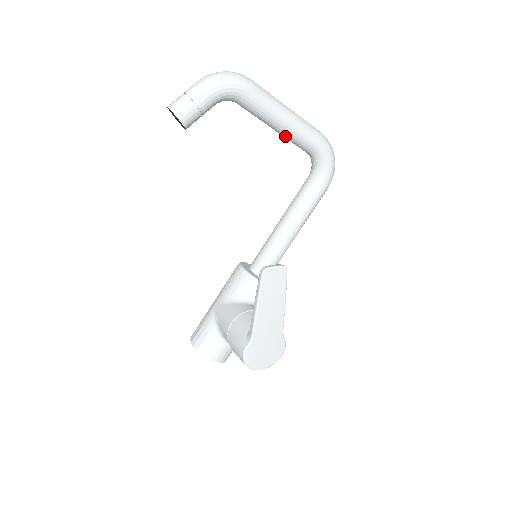
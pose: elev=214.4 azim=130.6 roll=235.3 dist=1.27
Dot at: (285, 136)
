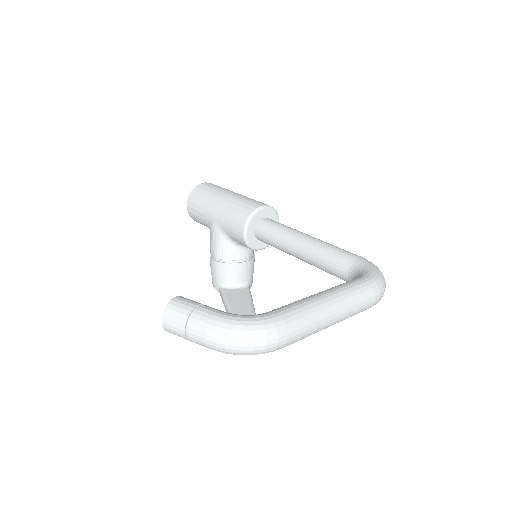
Dot at: occluded
